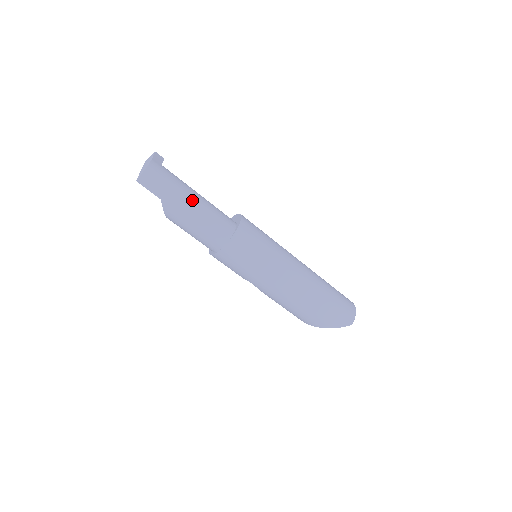
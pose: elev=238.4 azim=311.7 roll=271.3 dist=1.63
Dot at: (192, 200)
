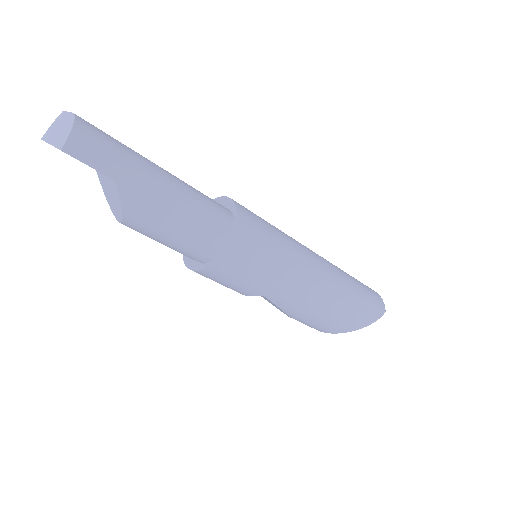
Dot at: (163, 175)
